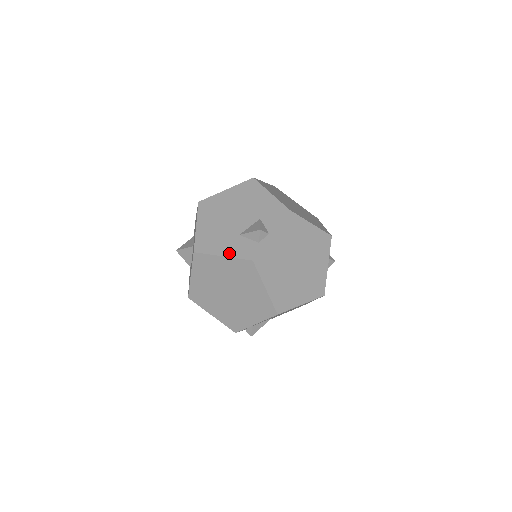
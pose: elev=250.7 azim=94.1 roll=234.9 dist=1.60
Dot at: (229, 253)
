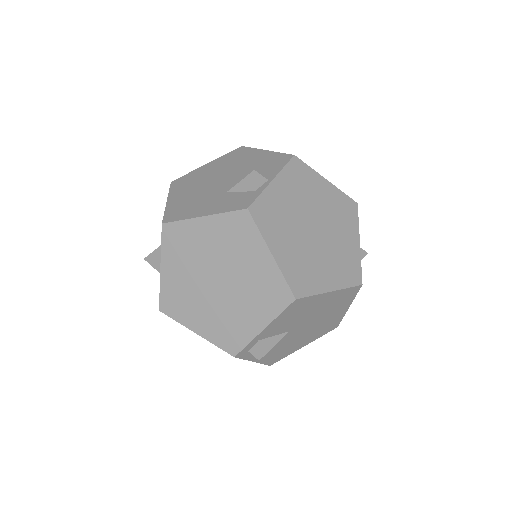
Dot at: (212, 211)
